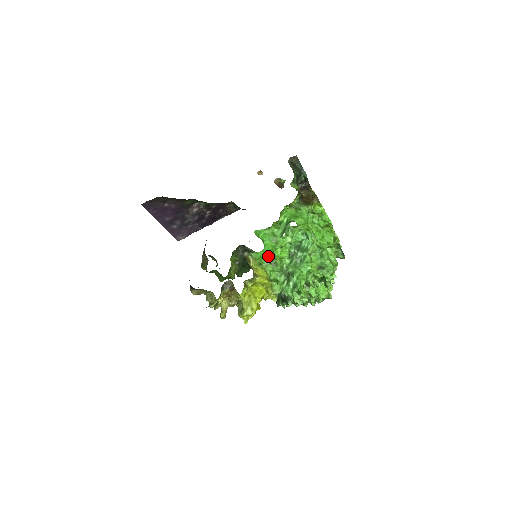
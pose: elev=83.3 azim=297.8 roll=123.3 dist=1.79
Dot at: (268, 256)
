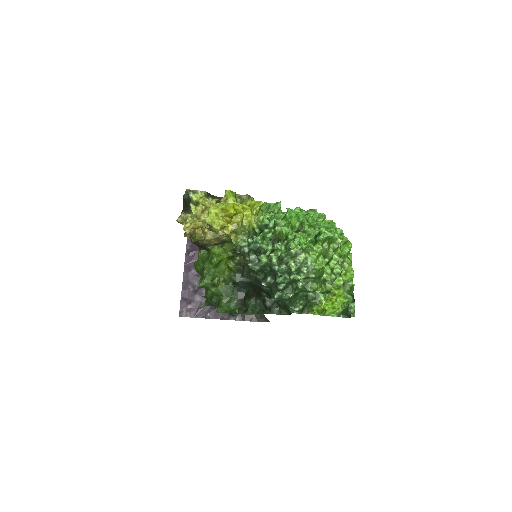
Dot at: (273, 207)
